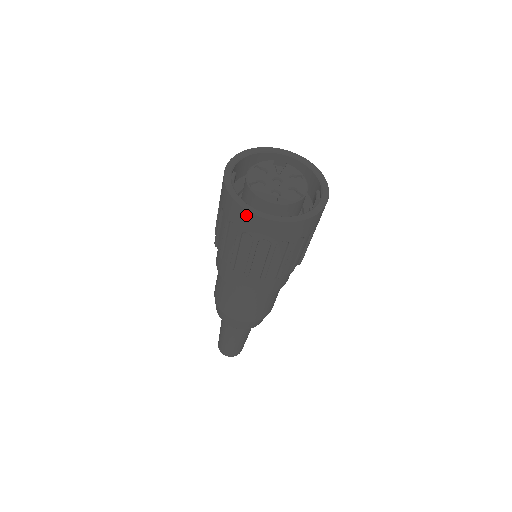
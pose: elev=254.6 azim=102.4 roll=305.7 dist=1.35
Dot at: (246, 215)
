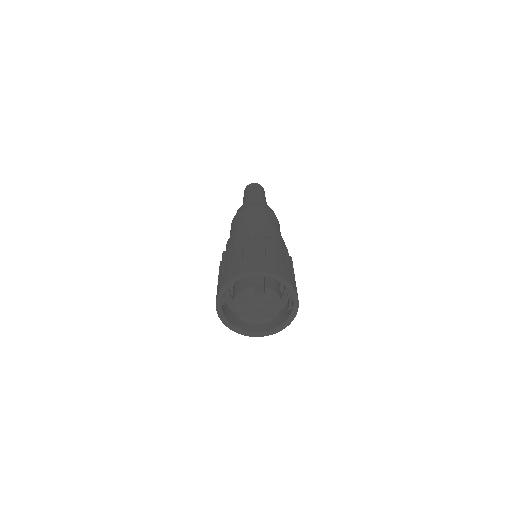
Dot at: occluded
